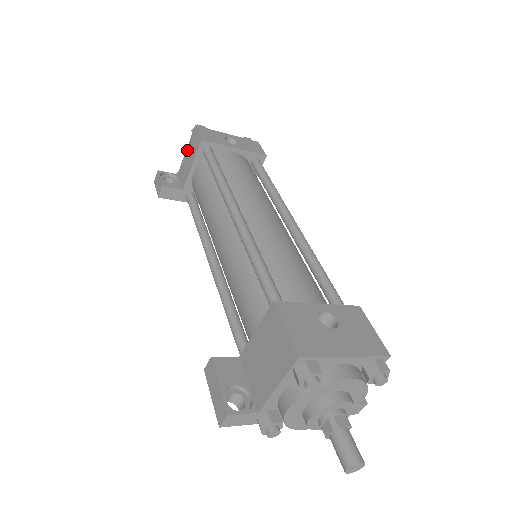
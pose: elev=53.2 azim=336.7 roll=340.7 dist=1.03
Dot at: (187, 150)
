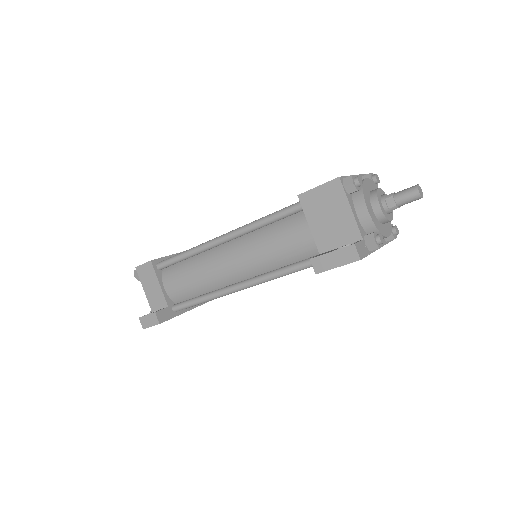
Dot at: (144, 287)
